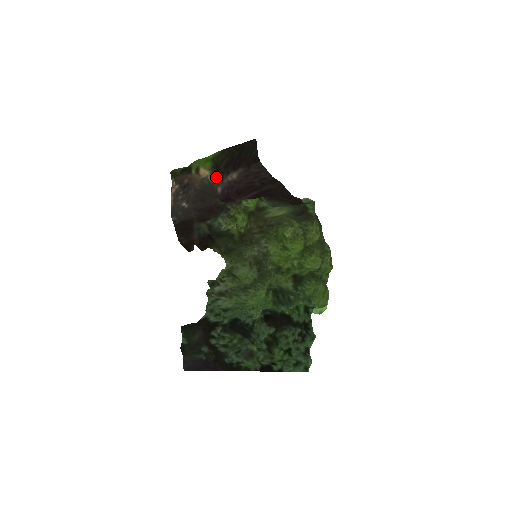
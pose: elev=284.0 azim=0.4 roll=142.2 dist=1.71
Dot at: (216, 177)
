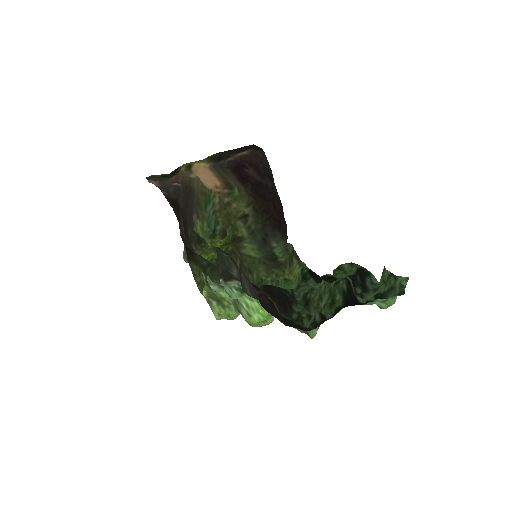
Dot at: (219, 161)
